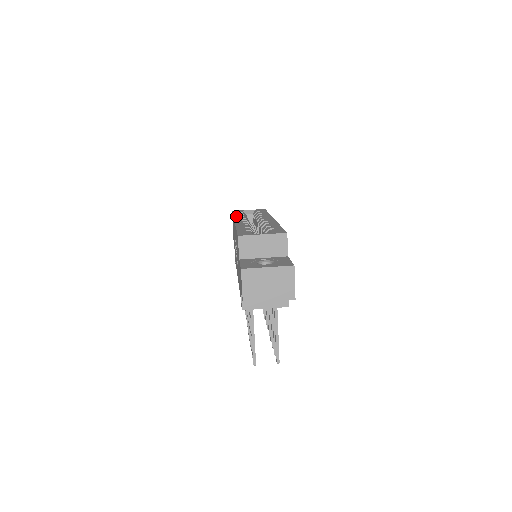
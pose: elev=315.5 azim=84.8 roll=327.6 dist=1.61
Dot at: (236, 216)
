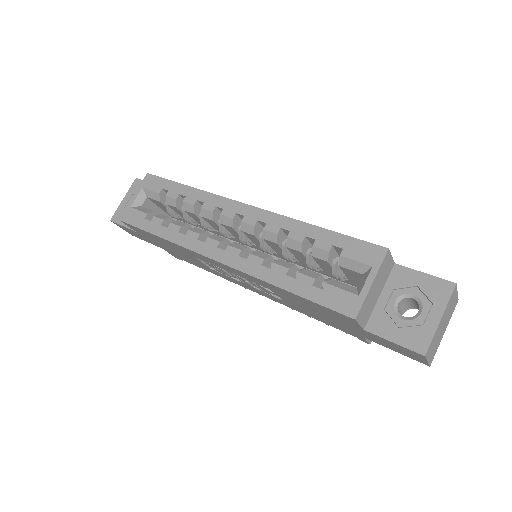
Dot at: (176, 240)
